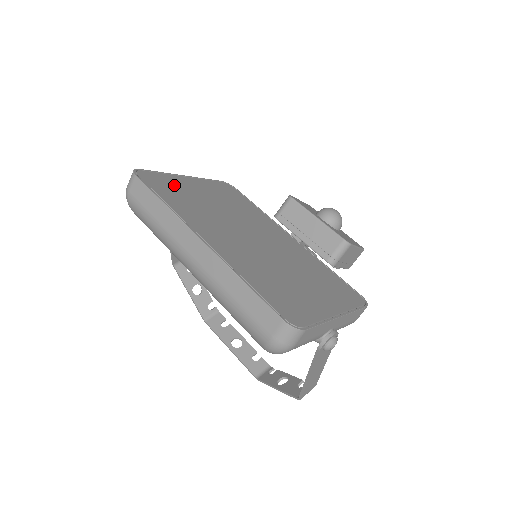
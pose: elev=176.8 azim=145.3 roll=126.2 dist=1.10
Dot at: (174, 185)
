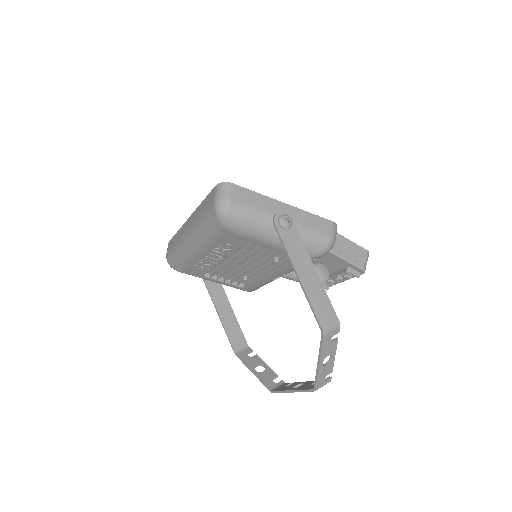
Dot at: occluded
